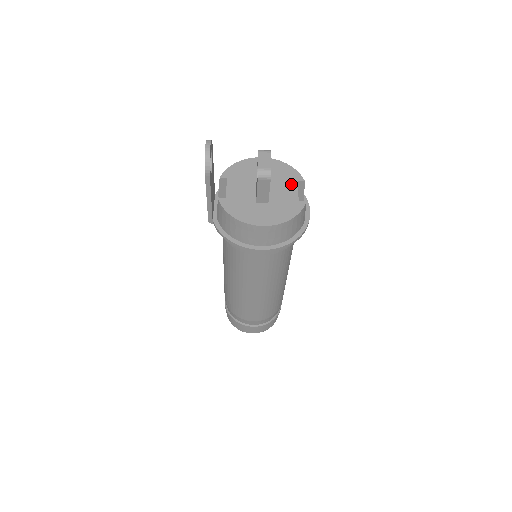
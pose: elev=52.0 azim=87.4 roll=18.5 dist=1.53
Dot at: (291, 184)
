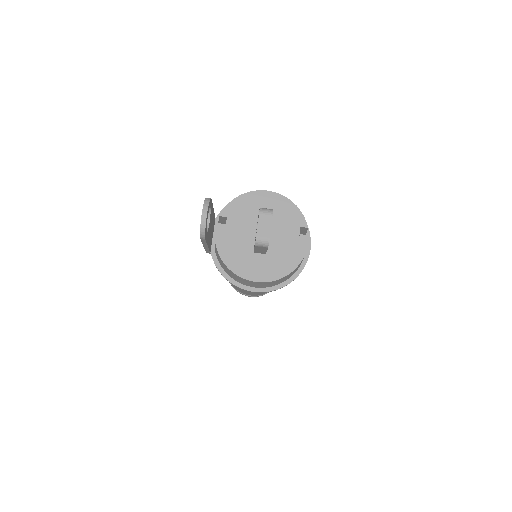
Dot at: (293, 230)
